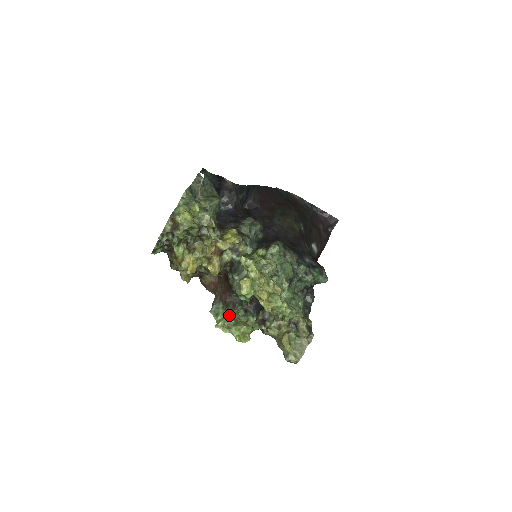
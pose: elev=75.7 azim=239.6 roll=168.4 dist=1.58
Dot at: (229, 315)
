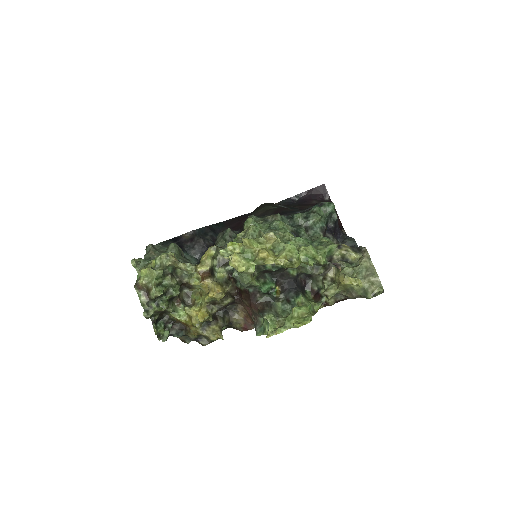
Dot at: (272, 317)
